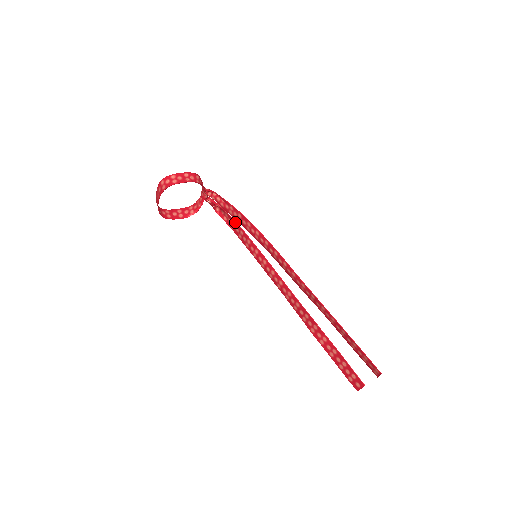
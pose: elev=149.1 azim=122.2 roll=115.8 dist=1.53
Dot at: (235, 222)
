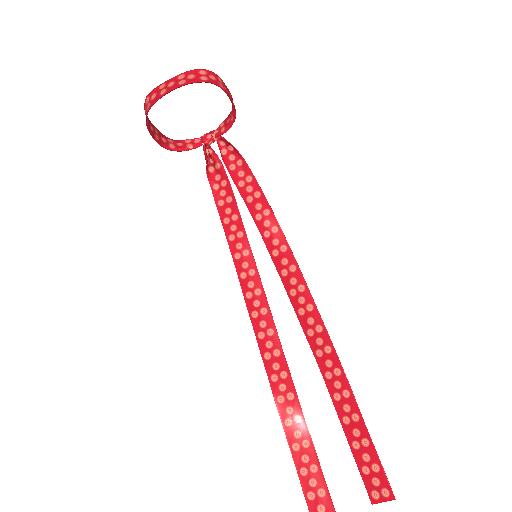
Dot at: (234, 199)
